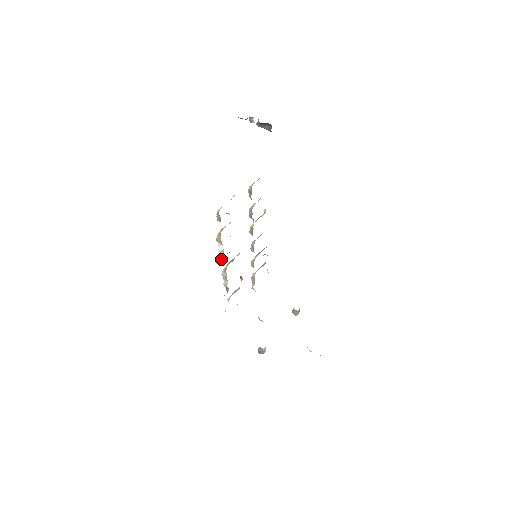
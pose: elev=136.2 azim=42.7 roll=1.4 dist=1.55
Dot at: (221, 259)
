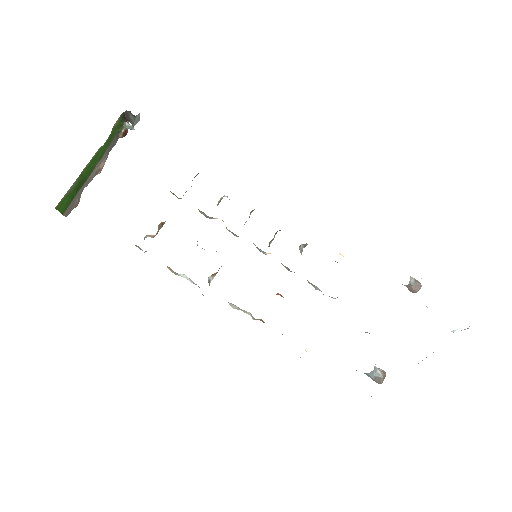
Dot at: occluded
